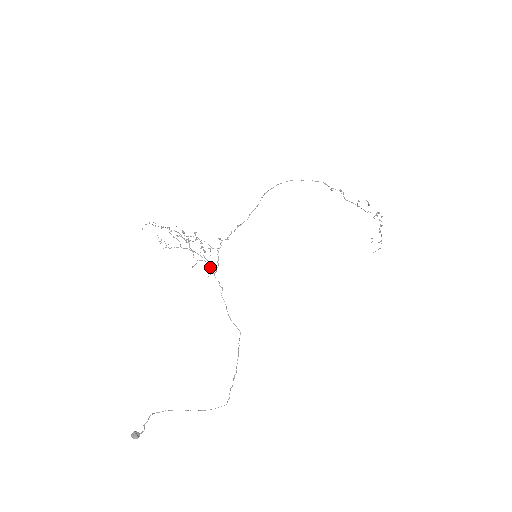
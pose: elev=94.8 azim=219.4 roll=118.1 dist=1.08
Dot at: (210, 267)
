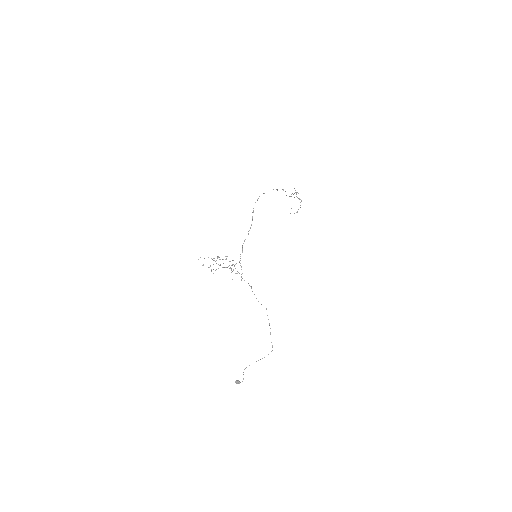
Dot at: (241, 276)
